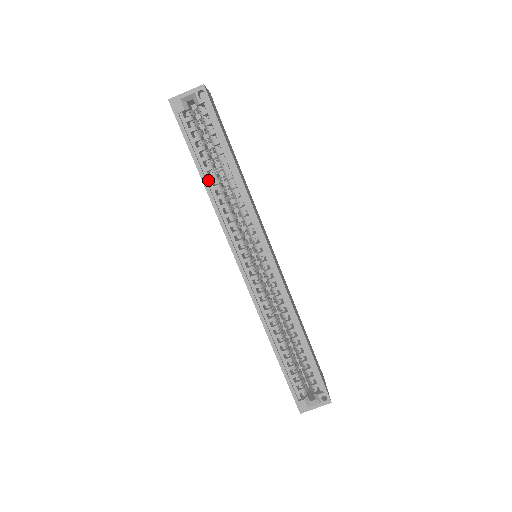
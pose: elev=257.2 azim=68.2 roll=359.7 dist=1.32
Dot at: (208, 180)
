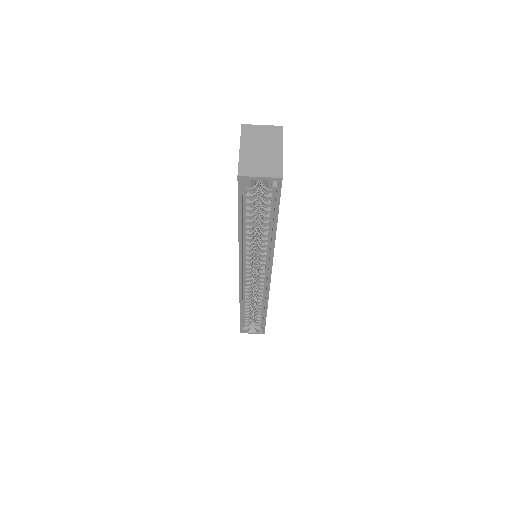
Dot at: (244, 229)
